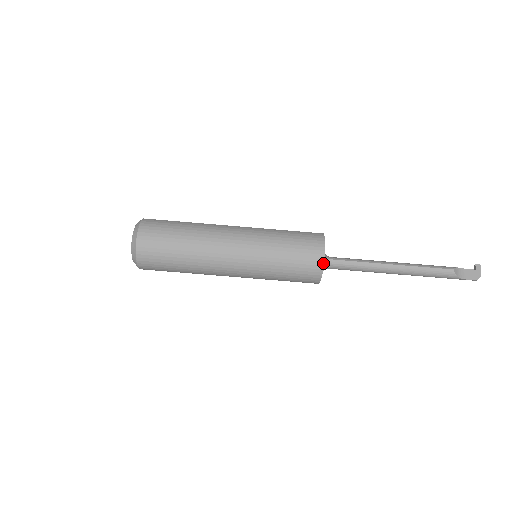
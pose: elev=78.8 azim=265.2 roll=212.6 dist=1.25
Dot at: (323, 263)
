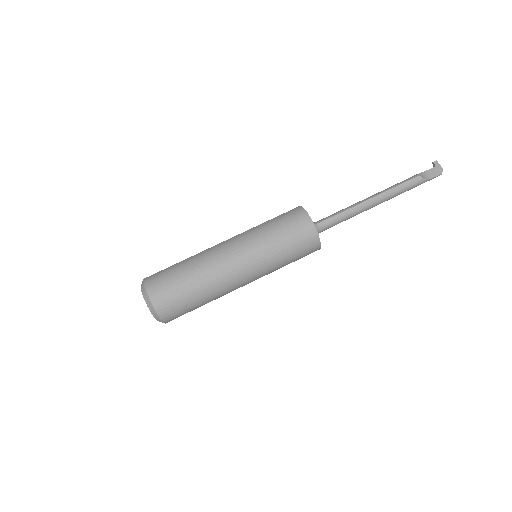
Dot at: (315, 229)
